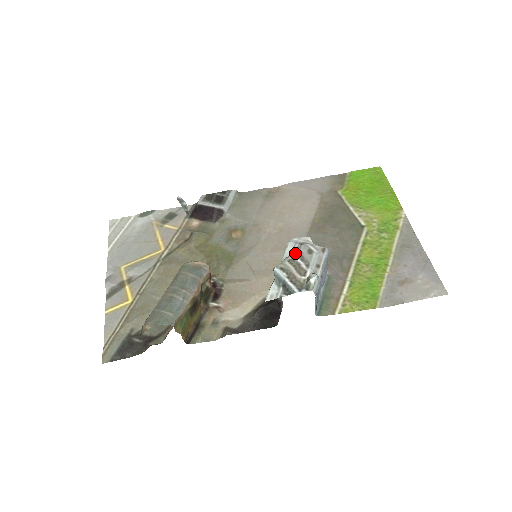
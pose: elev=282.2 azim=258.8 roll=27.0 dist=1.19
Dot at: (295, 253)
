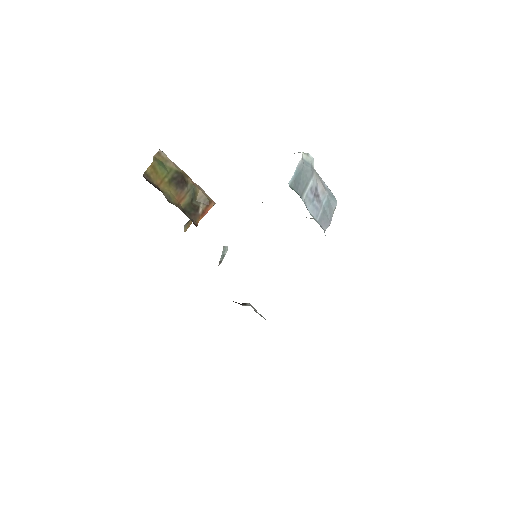
Dot at: occluded
